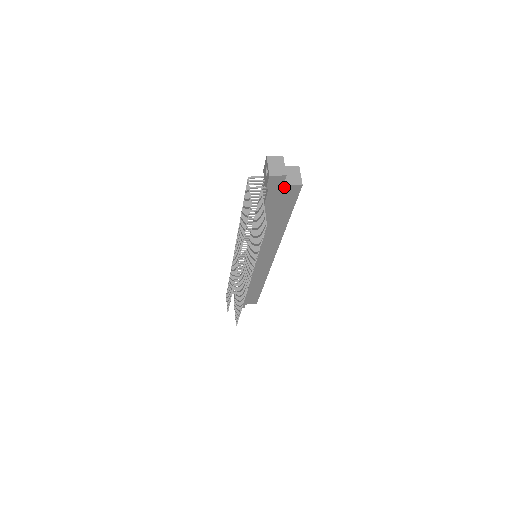
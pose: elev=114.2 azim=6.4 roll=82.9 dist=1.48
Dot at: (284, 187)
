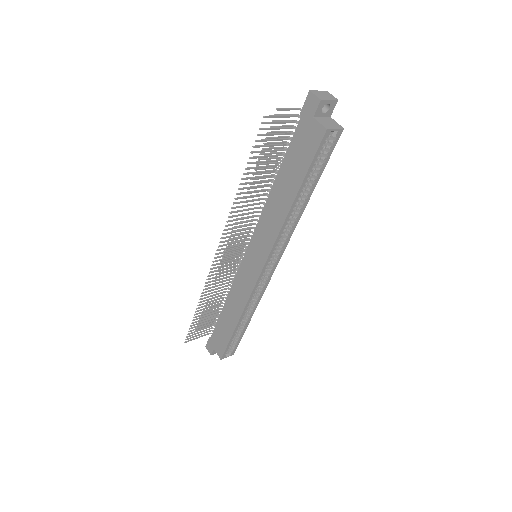
Dot at: (313, 122)
